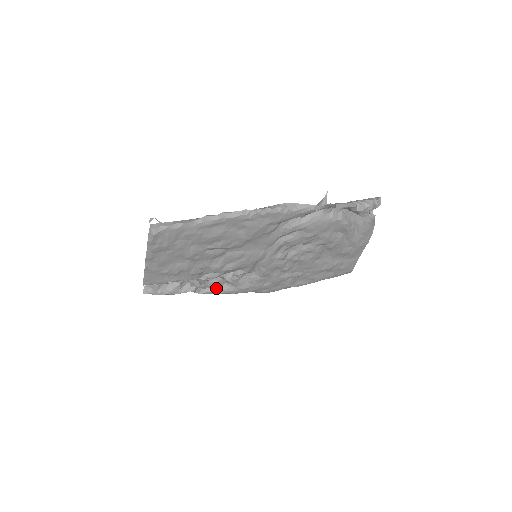
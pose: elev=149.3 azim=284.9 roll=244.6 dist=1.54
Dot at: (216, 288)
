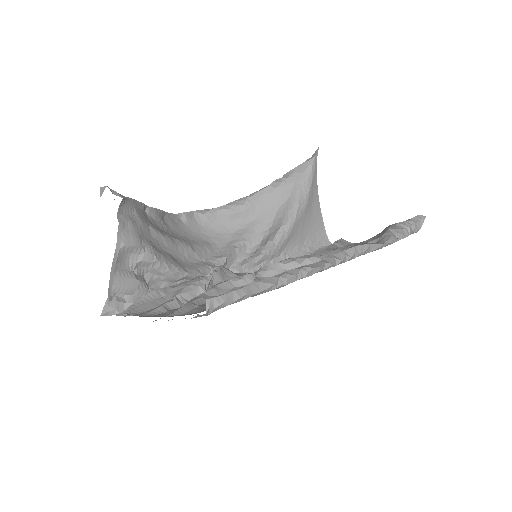
Dot at: occluded
